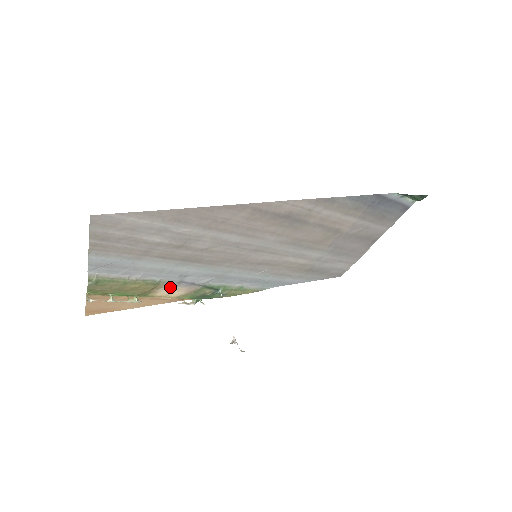
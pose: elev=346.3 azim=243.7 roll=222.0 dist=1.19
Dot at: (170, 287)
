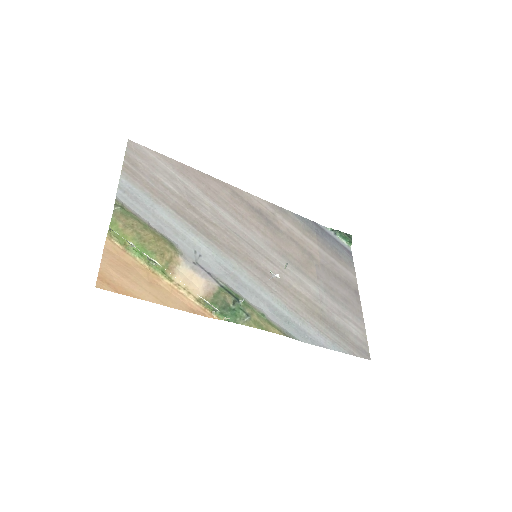
Dot at: (187, 270)
